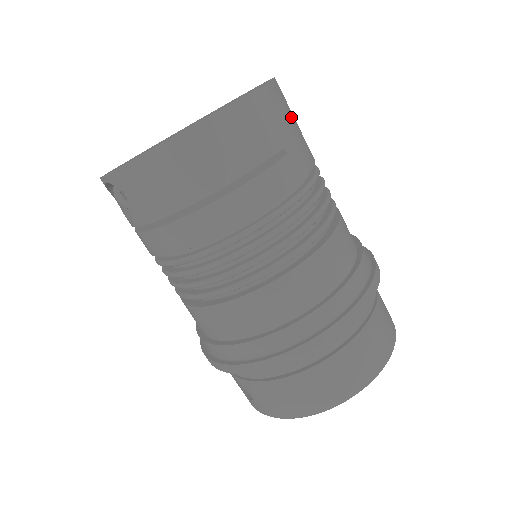
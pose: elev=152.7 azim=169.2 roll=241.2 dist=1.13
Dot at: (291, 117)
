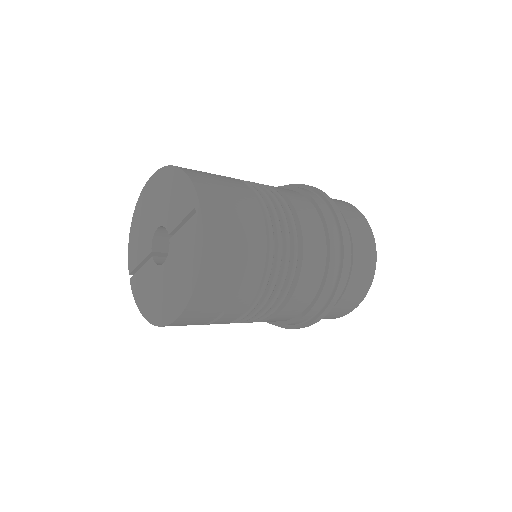
Dot at: (229, 213)
